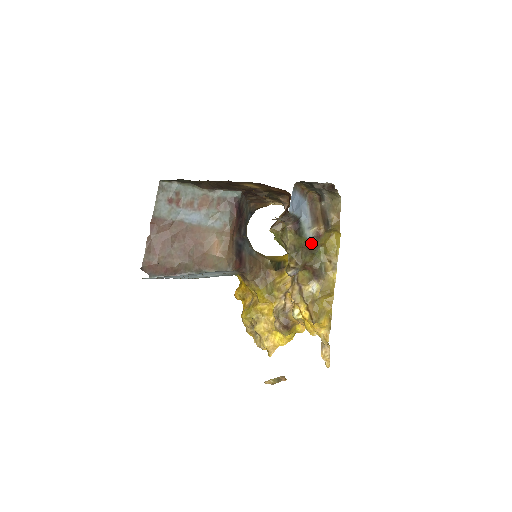
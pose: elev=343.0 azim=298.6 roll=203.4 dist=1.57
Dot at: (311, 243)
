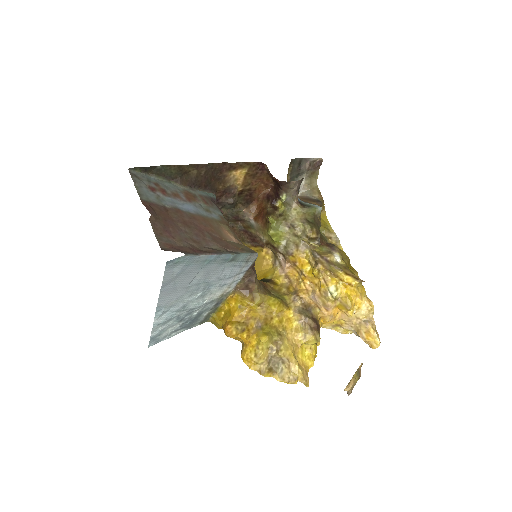
Dot at: (320, 213)
